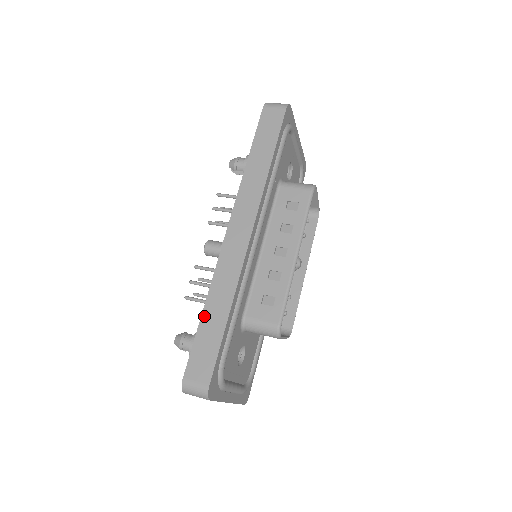
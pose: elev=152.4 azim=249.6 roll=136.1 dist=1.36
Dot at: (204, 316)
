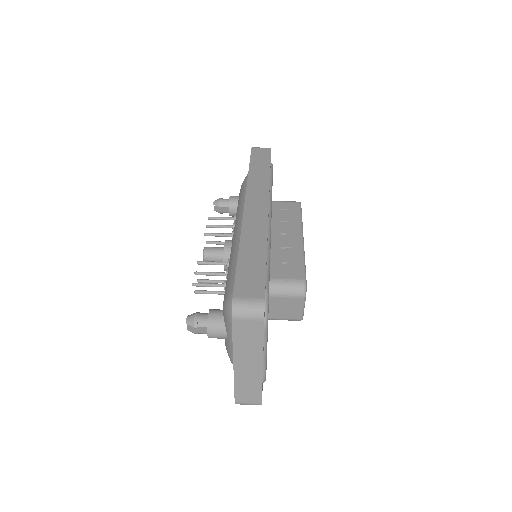
Dot at: (241, 254)
